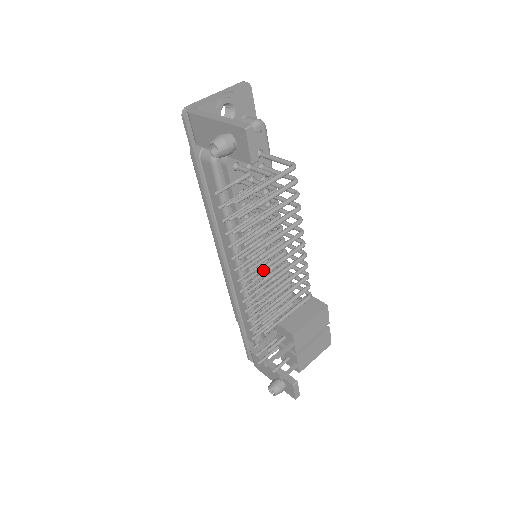
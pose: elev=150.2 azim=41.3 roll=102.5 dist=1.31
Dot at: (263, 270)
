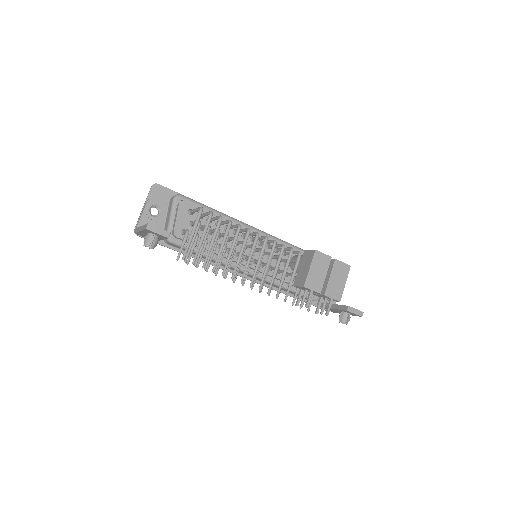
Dot at: occluded
